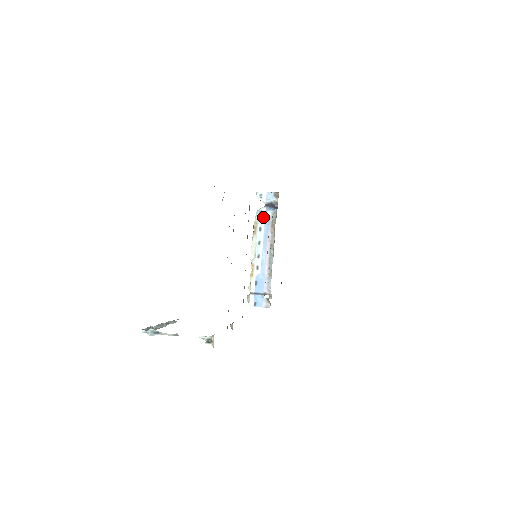
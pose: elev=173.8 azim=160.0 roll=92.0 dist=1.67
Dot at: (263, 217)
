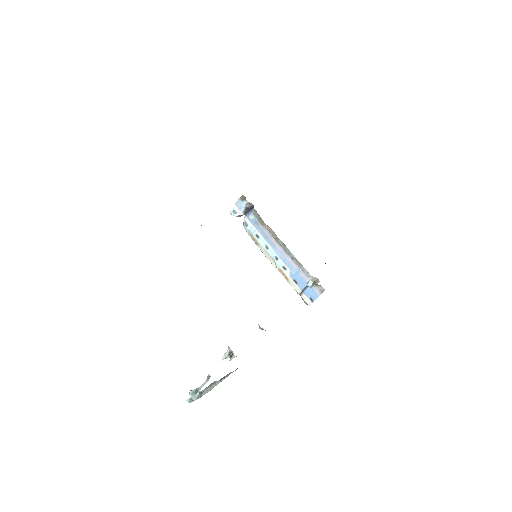
Dot at: (250, 225)
